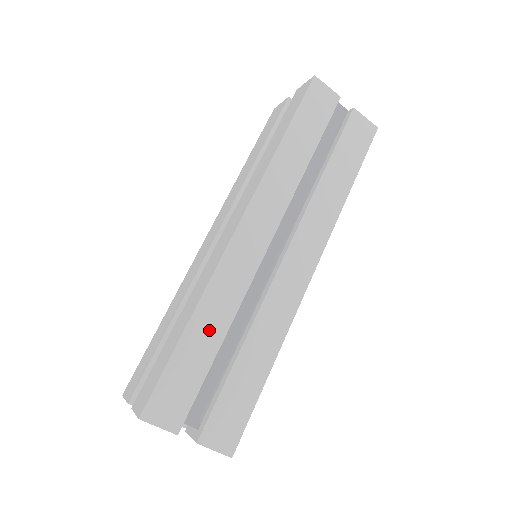
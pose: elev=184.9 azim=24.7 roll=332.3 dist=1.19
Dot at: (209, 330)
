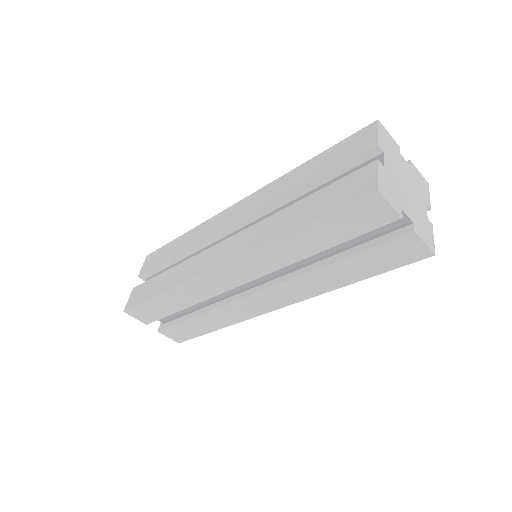
Dot at: (177, 301)
